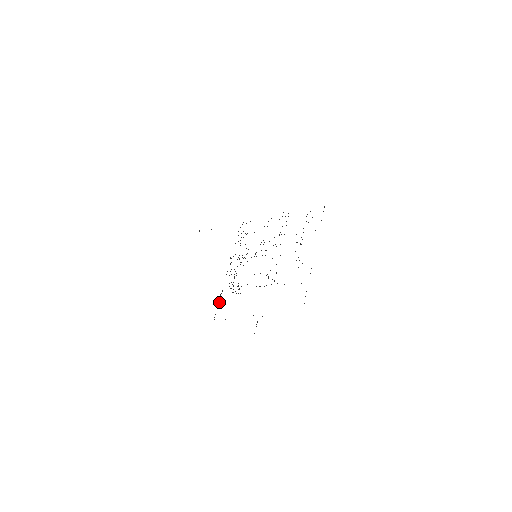
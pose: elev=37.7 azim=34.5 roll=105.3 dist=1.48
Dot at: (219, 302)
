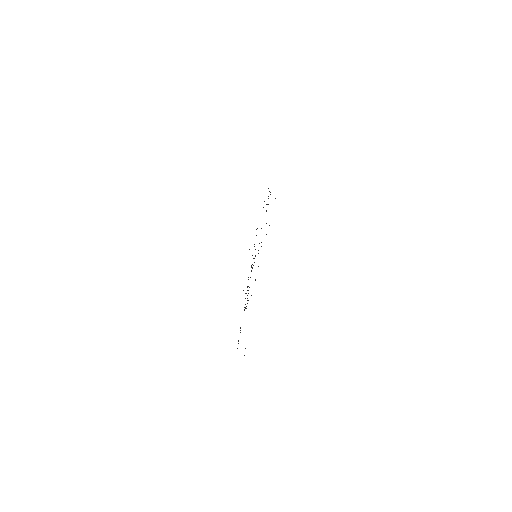
Dot at: occluded
